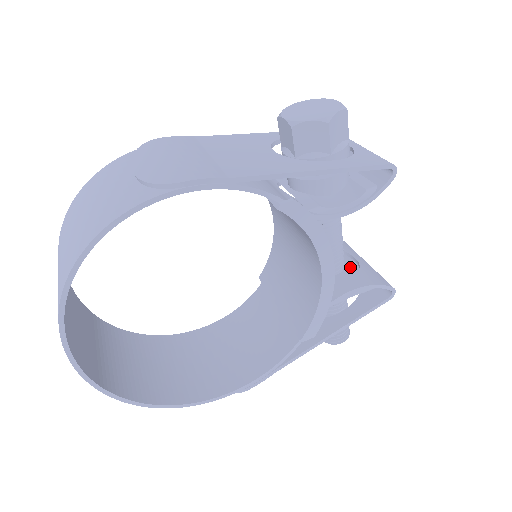
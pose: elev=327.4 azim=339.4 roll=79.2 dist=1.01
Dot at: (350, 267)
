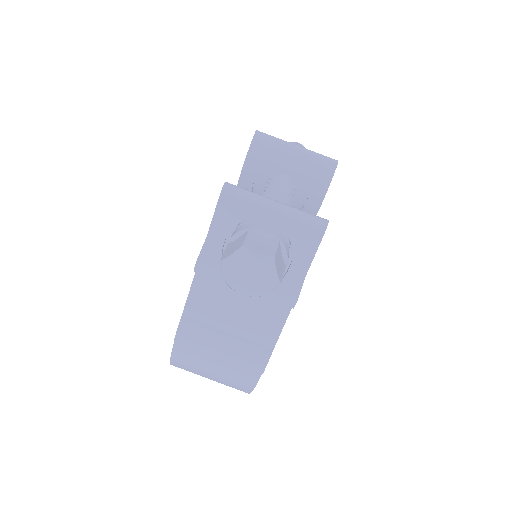
Dot at: (296, 176)
